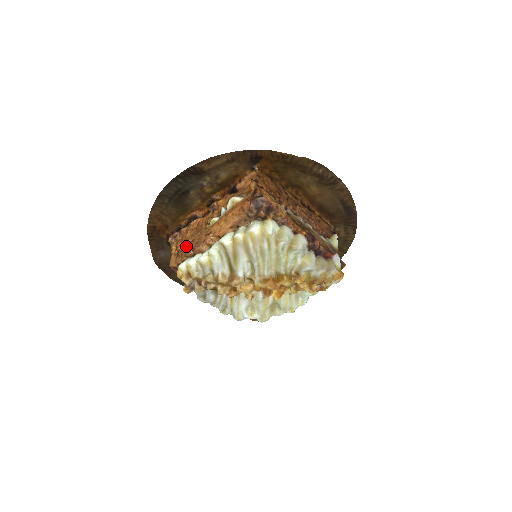
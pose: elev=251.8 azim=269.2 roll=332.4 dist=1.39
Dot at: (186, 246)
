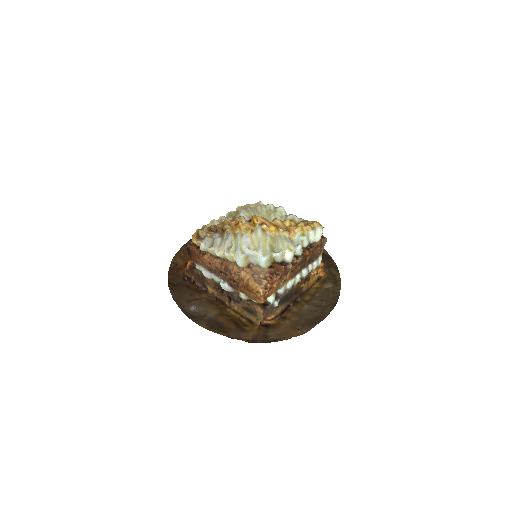
Dot at: occluded
